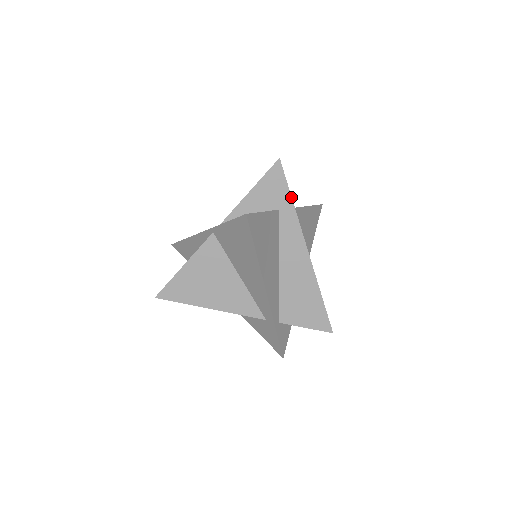
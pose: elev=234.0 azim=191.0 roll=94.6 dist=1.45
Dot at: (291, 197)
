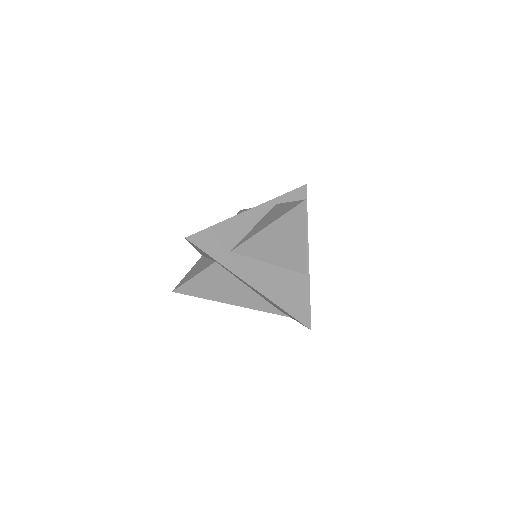
Dot at: (213, 258)
